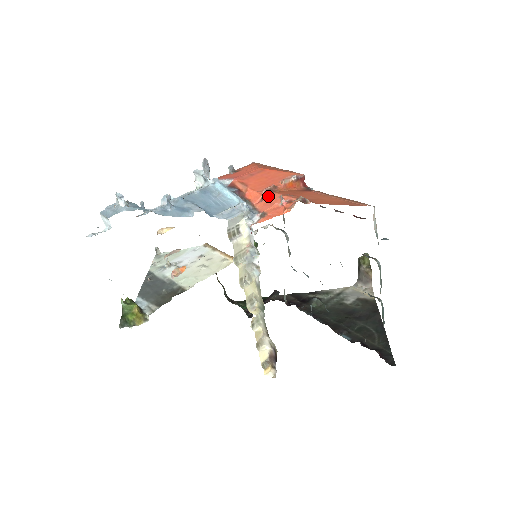
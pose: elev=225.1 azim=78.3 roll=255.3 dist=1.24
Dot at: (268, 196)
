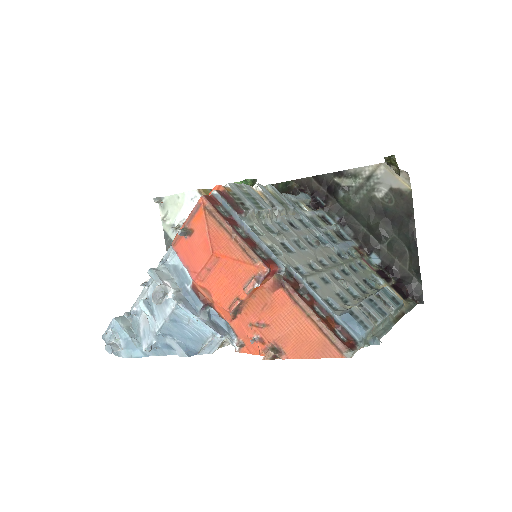
Dot at: (238, 316)
